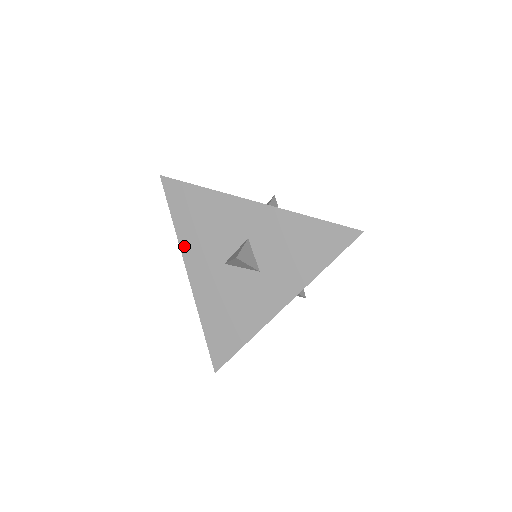
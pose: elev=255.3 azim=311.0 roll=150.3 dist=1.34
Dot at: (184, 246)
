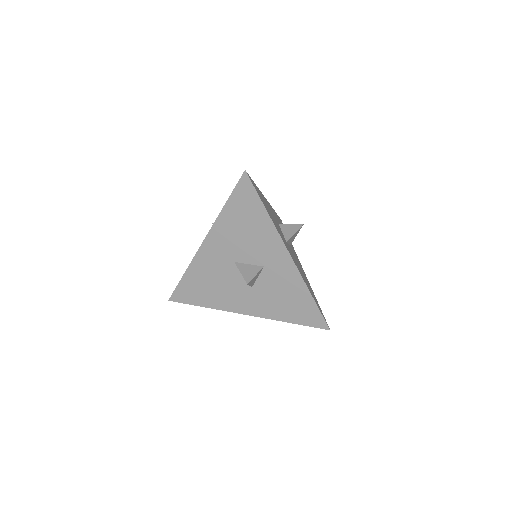
Dot at: (217, 226)
